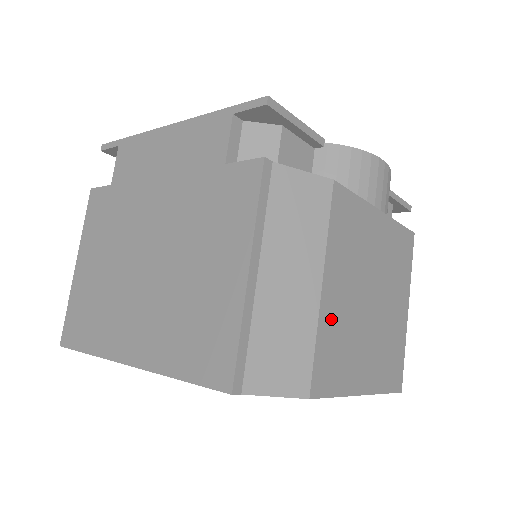
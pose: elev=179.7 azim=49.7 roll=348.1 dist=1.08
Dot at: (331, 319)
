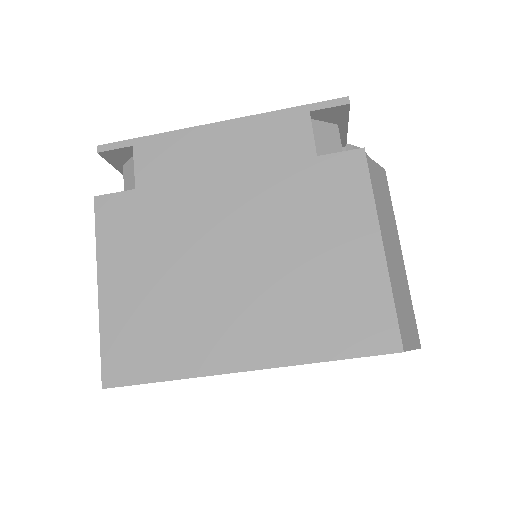
Dot at: occluded
